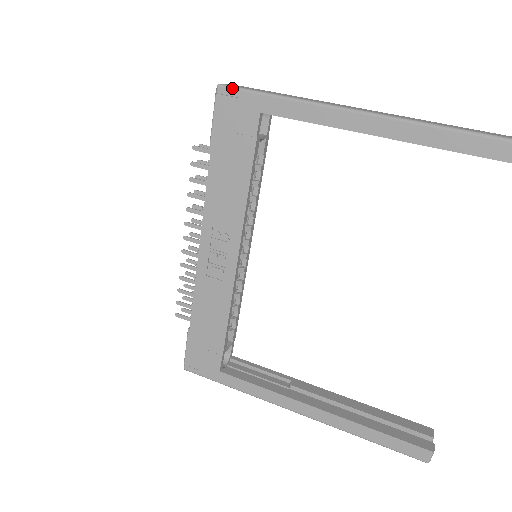
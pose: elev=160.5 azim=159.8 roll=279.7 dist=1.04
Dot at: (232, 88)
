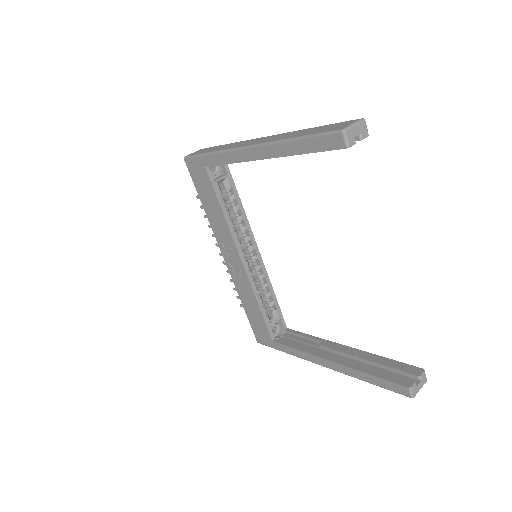
Dot at: (189, 158)
